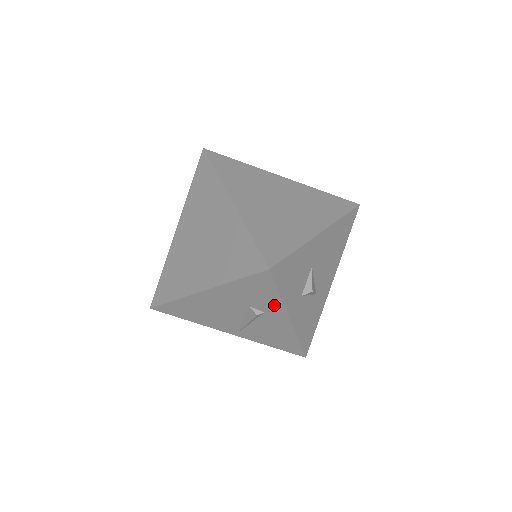
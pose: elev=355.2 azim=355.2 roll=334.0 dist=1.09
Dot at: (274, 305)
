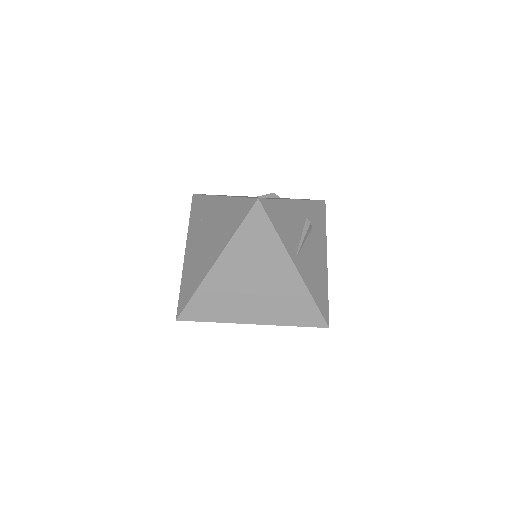
Dot at: occluded
